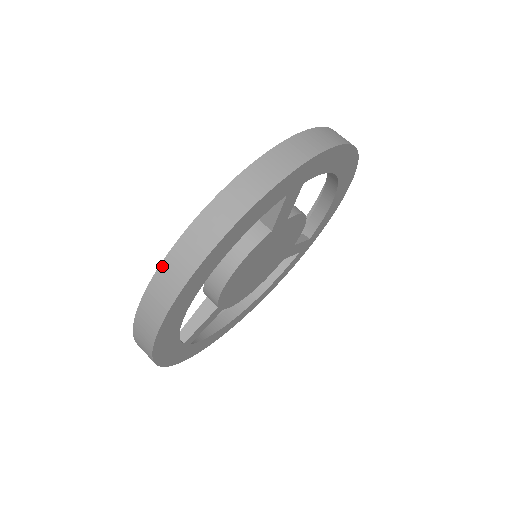
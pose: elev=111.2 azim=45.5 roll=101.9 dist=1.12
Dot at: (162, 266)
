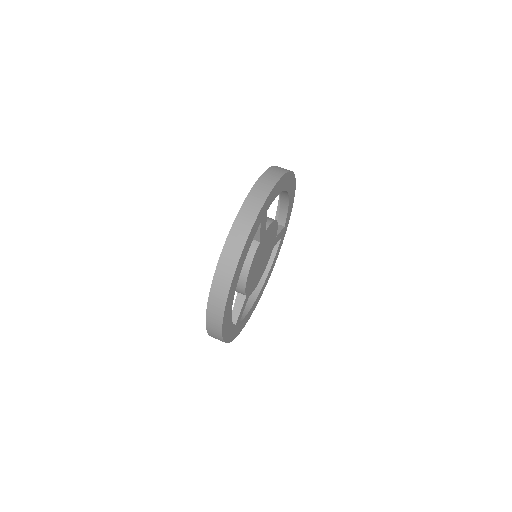
Dot at: (211, 291)
